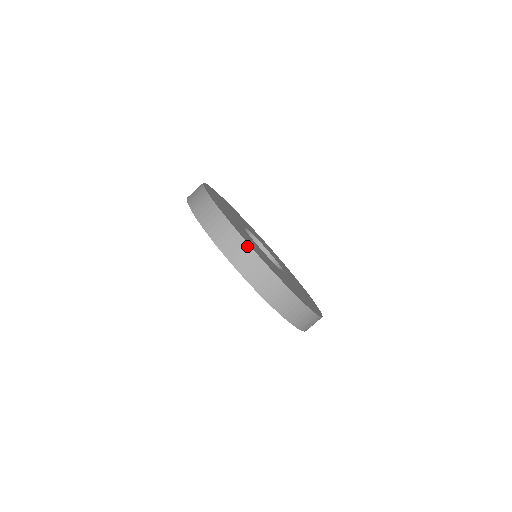
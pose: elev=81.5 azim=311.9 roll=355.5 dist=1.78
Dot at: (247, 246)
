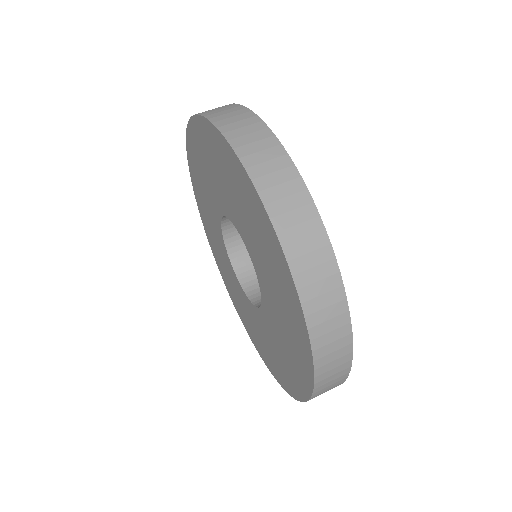
Dot at: (317, 220)
